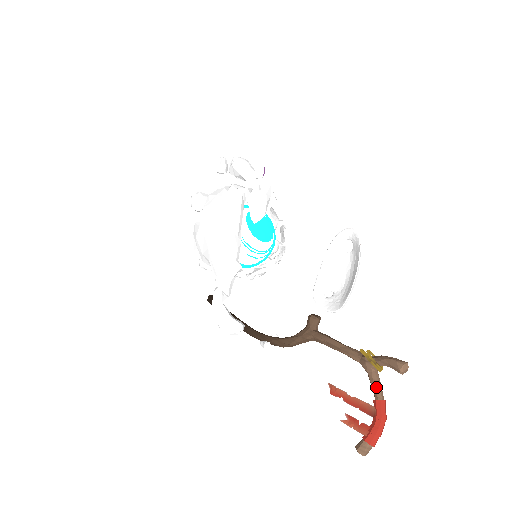
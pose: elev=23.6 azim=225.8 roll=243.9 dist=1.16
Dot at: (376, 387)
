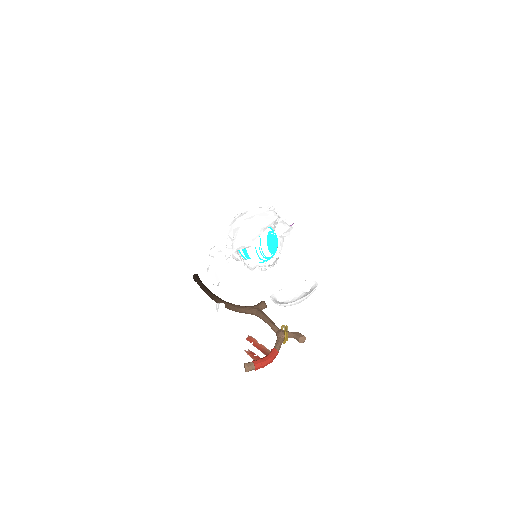
Dot at: (278, 344)
